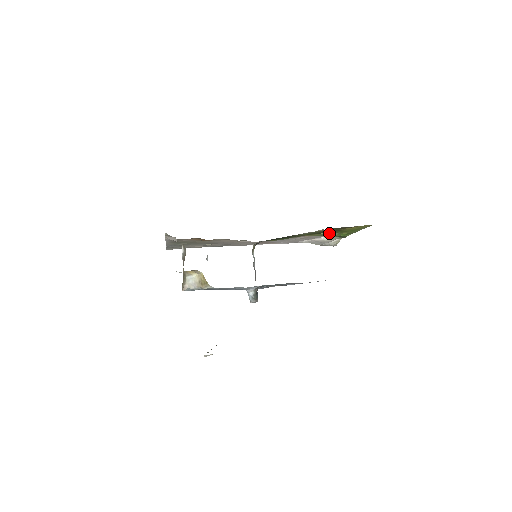
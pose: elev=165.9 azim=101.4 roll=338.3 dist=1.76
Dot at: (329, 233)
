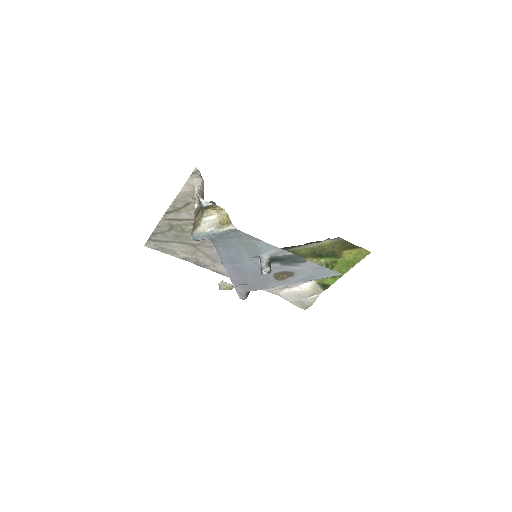
Dot at: (325, 261)
